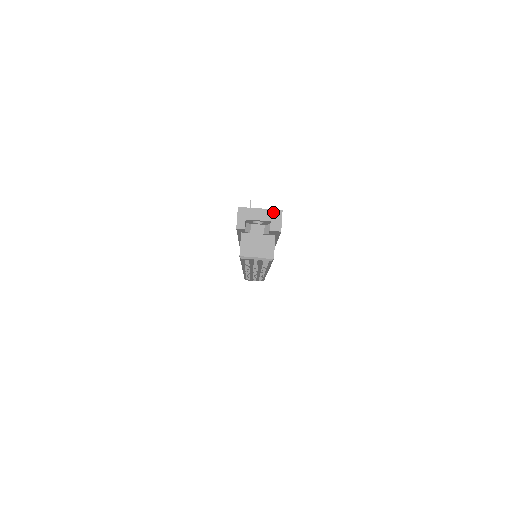
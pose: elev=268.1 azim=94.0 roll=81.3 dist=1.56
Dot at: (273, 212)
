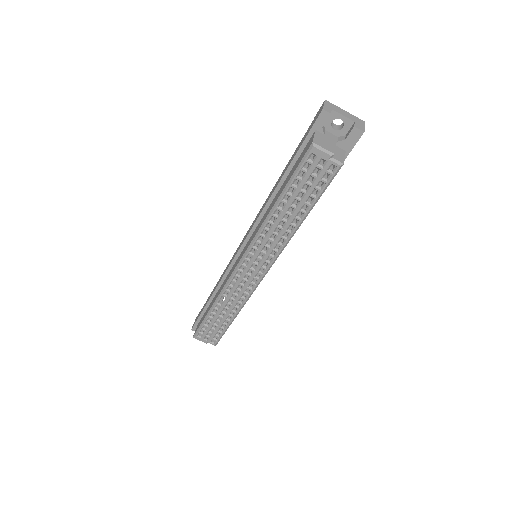
Dot at: (357, 118)
